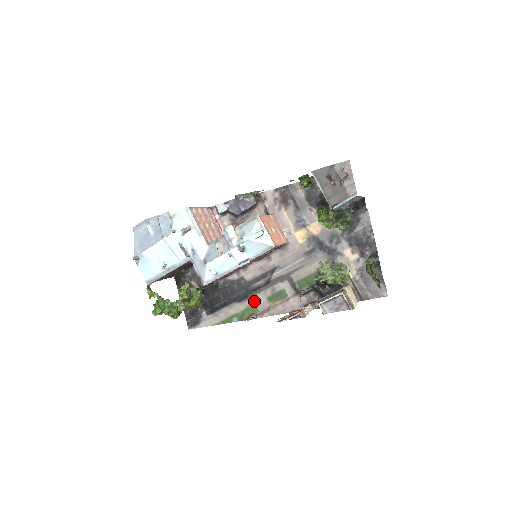
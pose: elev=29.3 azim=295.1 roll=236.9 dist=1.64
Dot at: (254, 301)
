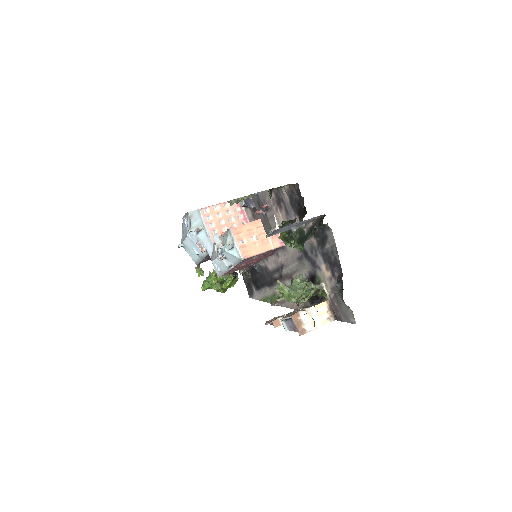
Dot at: occluded
